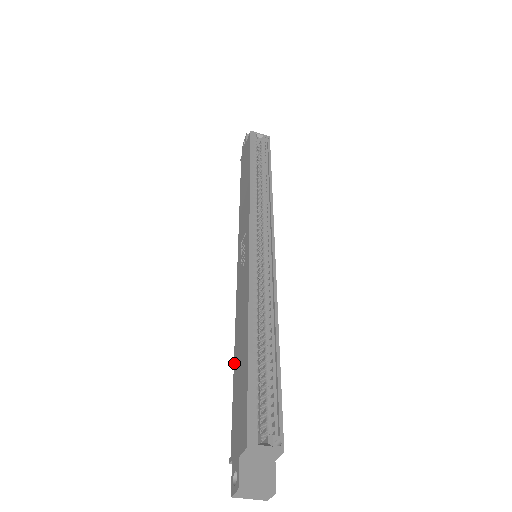
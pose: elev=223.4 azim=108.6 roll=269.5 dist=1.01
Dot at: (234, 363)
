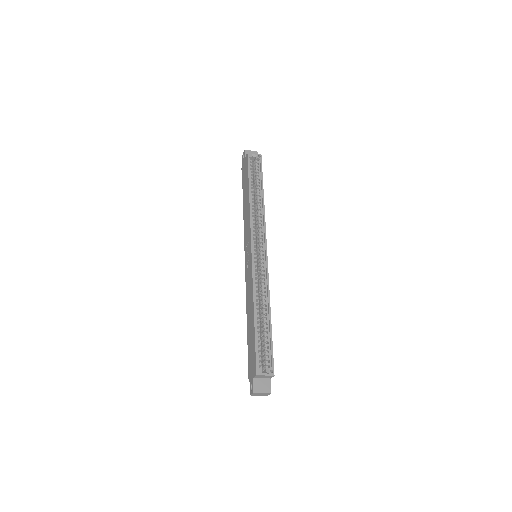
Dot at: (247, 326)
